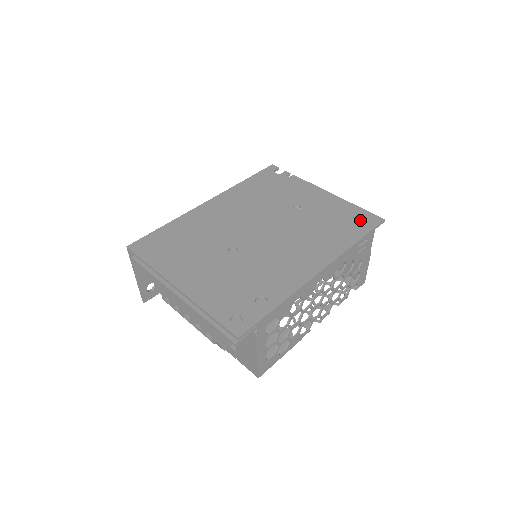
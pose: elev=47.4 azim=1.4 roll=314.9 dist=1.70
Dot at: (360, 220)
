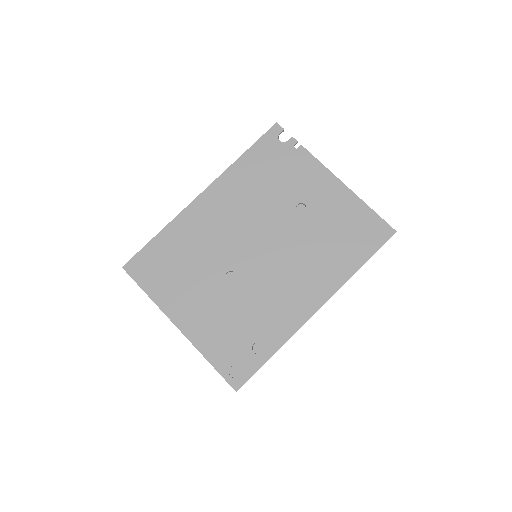
Dot at: (369, 232)
